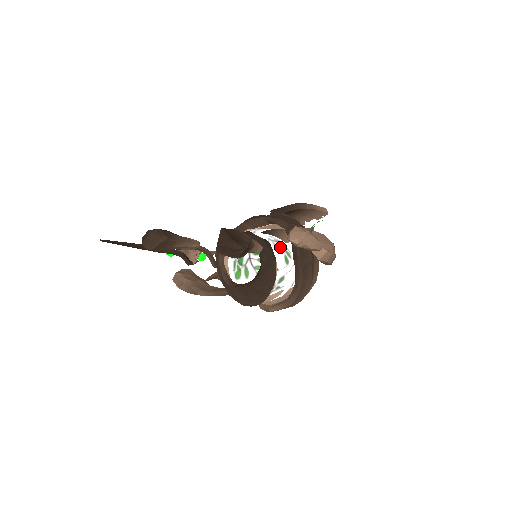
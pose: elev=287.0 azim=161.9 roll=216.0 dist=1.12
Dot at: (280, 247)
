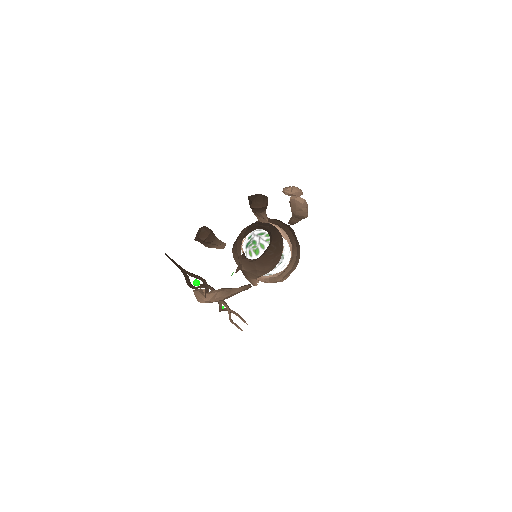
Dot at: occluded
